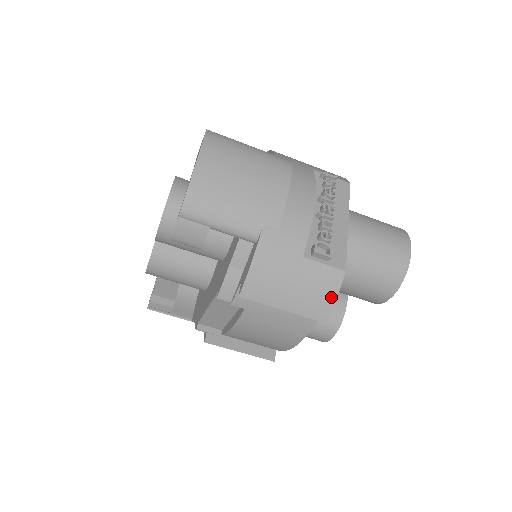
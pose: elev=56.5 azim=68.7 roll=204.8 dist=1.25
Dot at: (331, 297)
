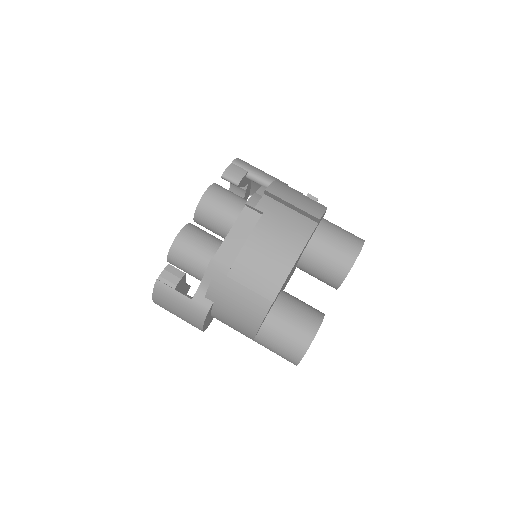
Dot at: (322, 210)
